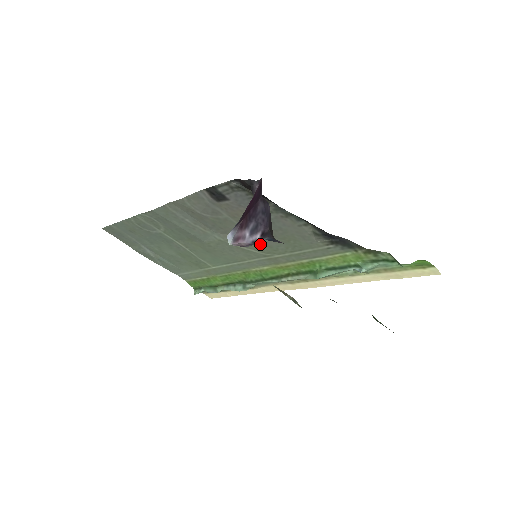
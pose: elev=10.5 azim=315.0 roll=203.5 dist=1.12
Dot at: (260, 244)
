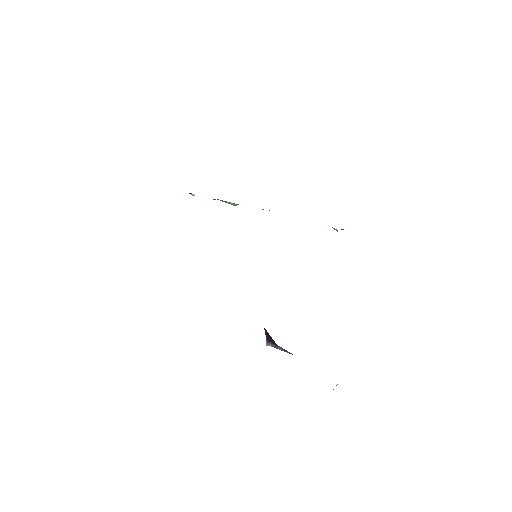
Dot at: occluded
